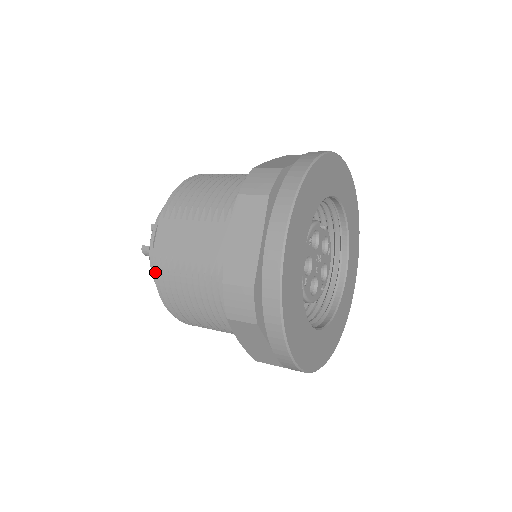
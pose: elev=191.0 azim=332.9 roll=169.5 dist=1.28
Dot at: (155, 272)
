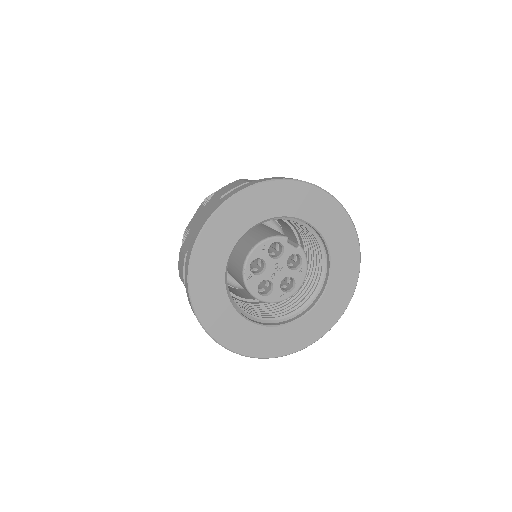
Dot at: occluded
